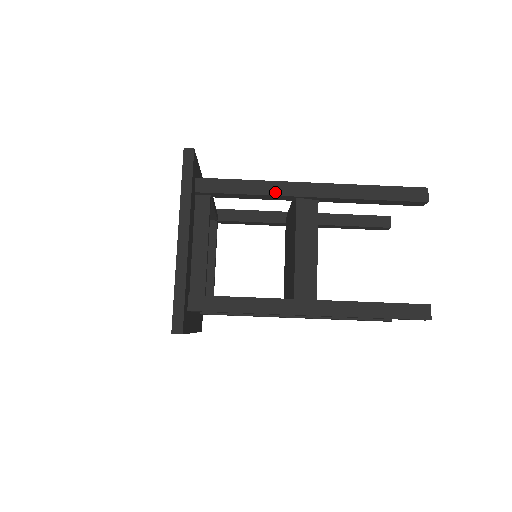
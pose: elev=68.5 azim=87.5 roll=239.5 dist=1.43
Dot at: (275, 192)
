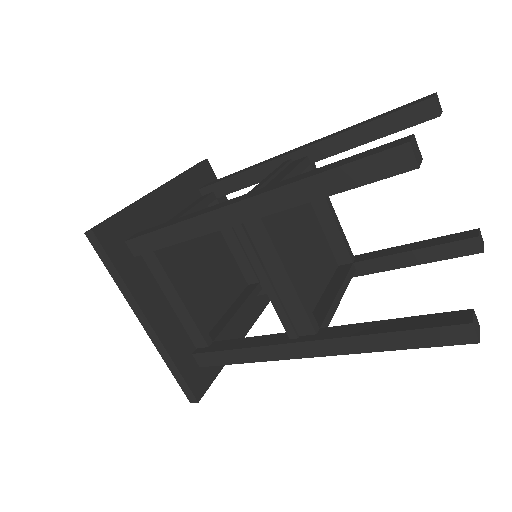
Dot at: (203, 231)
